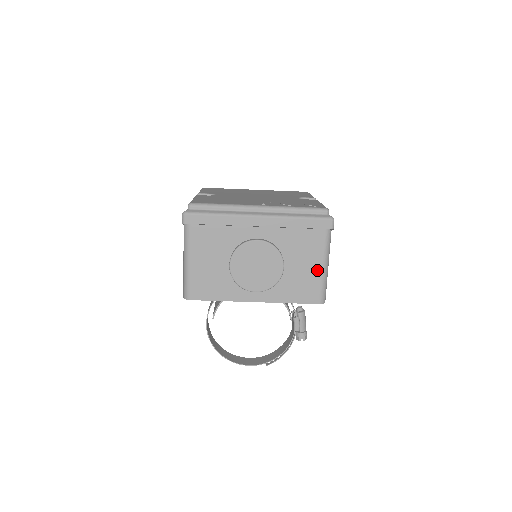
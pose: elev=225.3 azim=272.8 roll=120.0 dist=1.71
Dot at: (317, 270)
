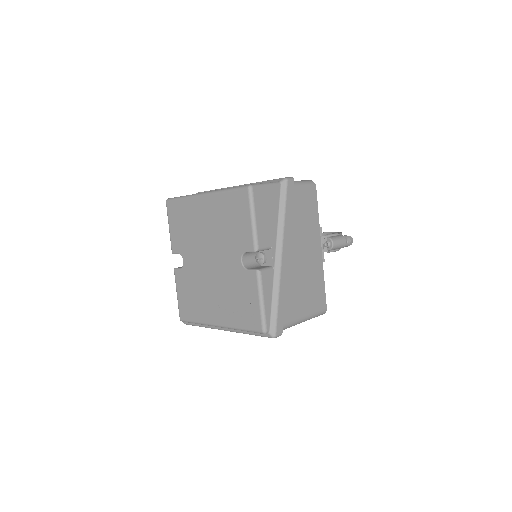
Dot at: occluded
